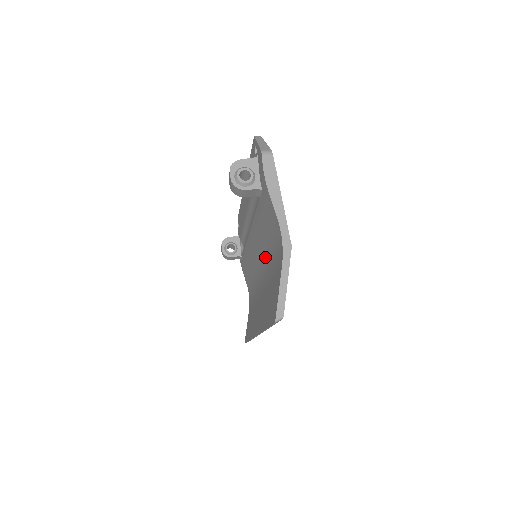
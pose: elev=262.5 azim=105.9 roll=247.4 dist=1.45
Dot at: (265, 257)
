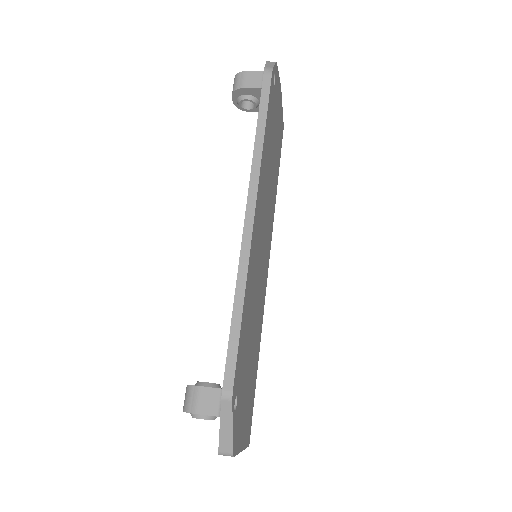
Dot at: occluded
